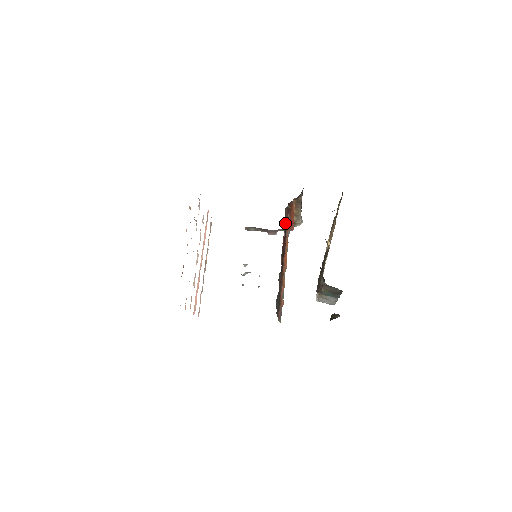
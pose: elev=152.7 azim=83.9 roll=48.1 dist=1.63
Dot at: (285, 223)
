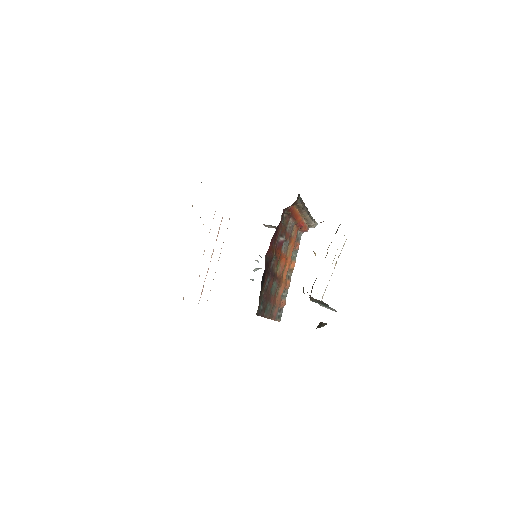
Dot at: occluded
